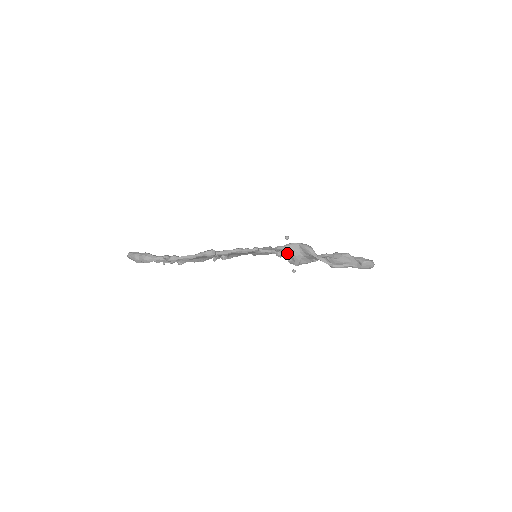
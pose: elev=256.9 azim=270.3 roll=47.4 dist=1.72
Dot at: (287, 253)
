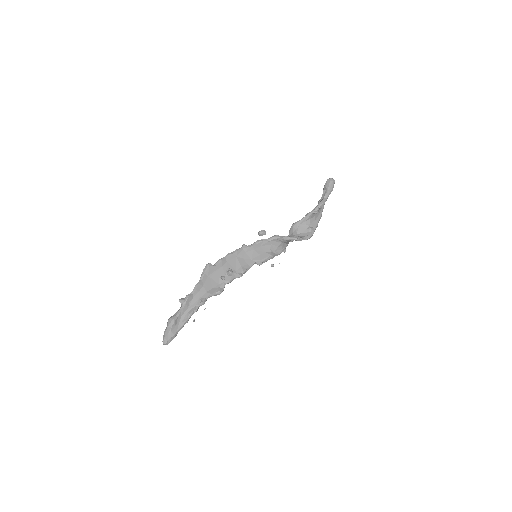
Dot at: (283, 243)
